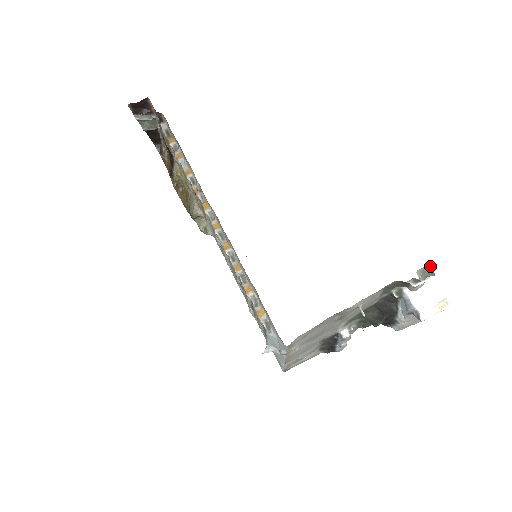
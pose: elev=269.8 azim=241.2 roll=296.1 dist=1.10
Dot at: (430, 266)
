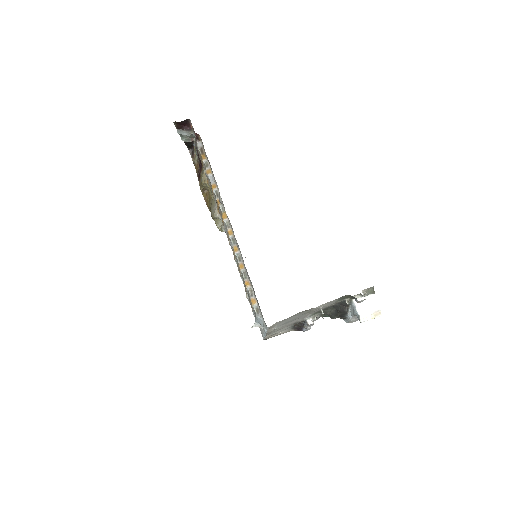
Dot at: (372, 288)
